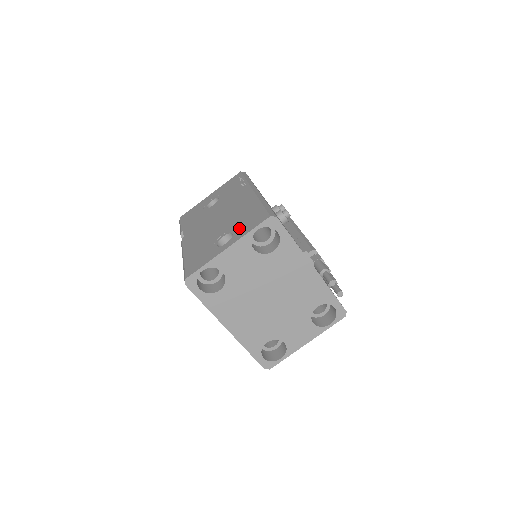
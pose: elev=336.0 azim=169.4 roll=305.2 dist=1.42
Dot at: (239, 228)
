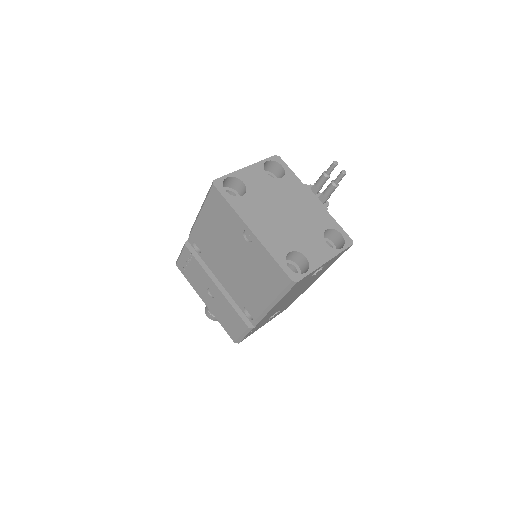
Dot at: occluded
